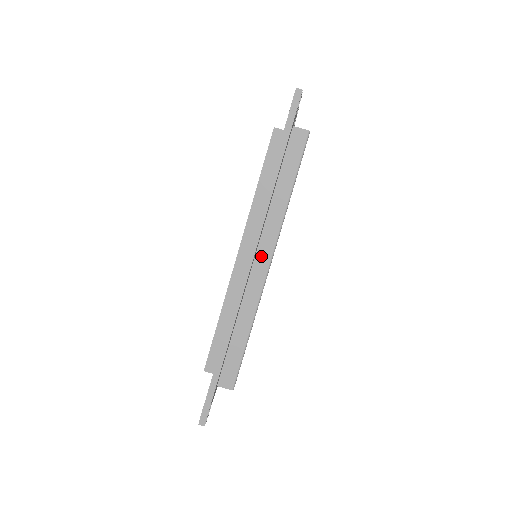
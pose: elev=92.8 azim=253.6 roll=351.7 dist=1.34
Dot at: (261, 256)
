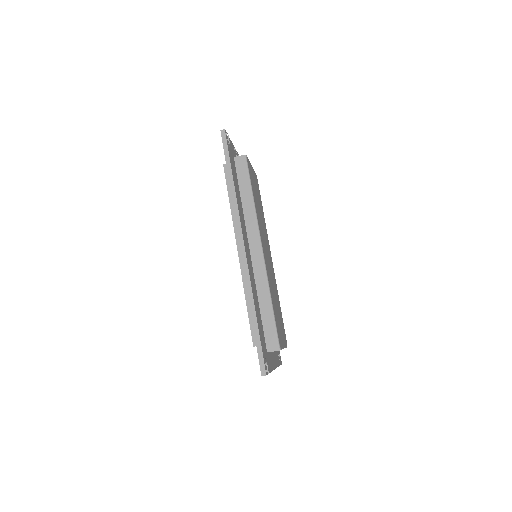
Dot at: (253, 245)
